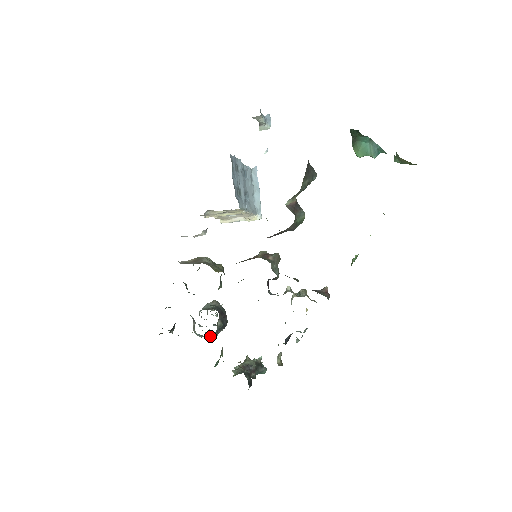
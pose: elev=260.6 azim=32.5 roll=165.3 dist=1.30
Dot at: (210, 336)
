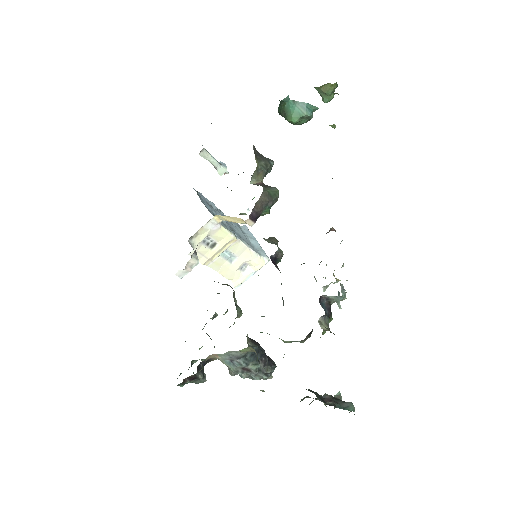
Dot at: (246, 362)
